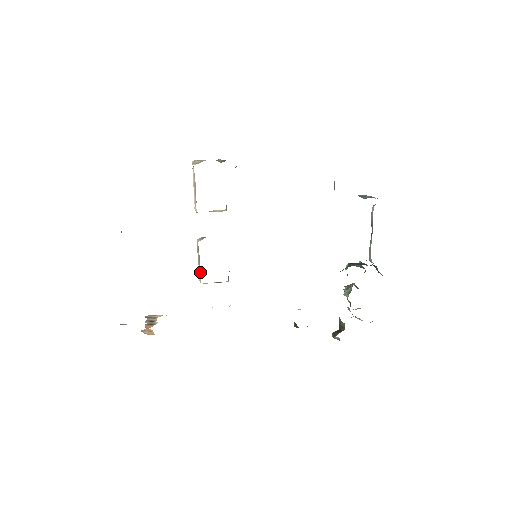
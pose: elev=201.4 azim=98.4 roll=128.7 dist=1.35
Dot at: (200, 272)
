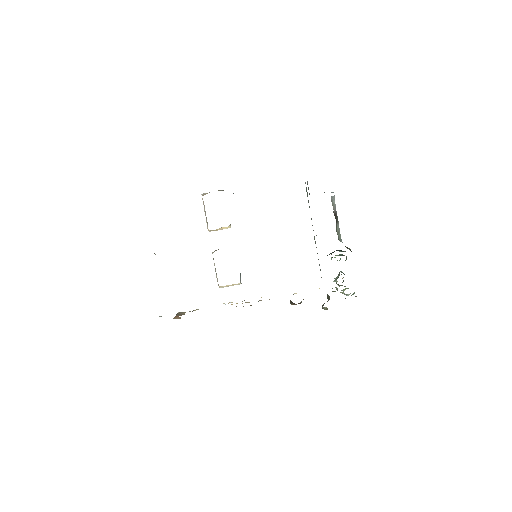
Dot at: occluded
